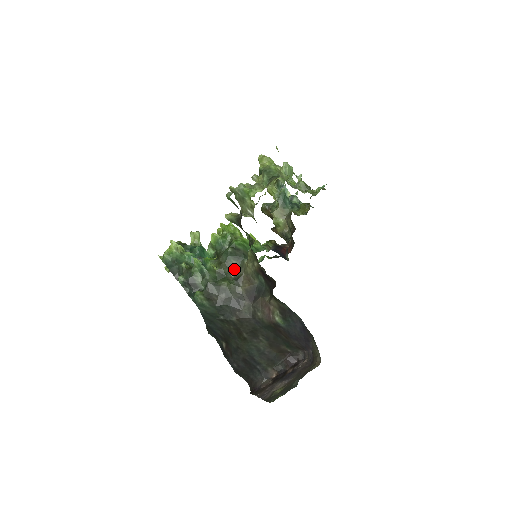
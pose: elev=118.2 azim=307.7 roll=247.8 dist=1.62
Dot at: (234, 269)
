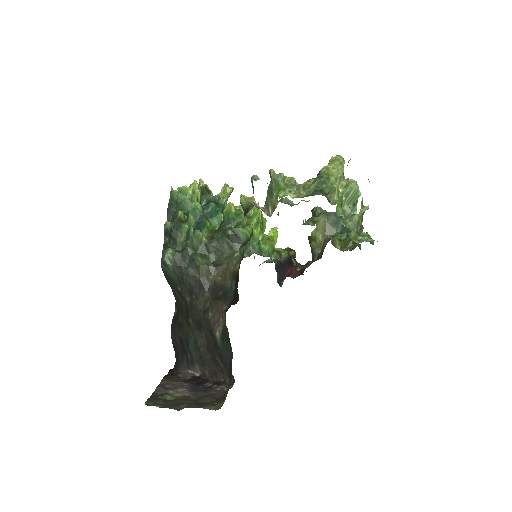
Dot at: (221, 253)
